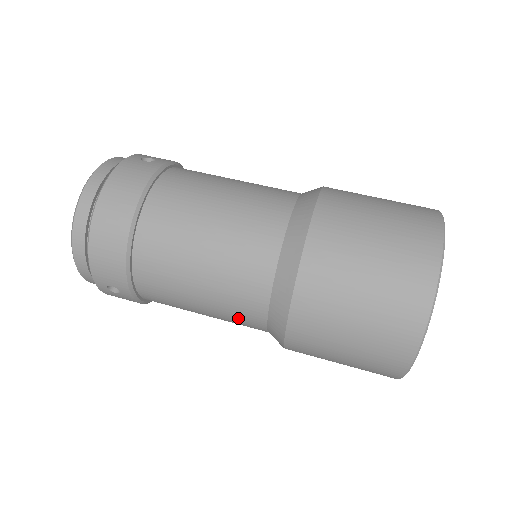
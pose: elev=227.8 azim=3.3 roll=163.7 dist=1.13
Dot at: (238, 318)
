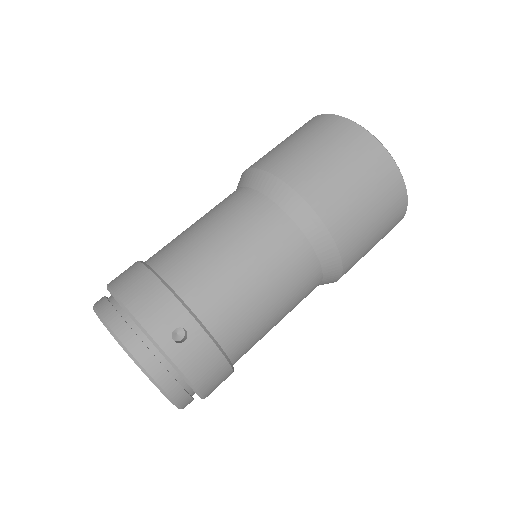
Dot at: (281, 249)
